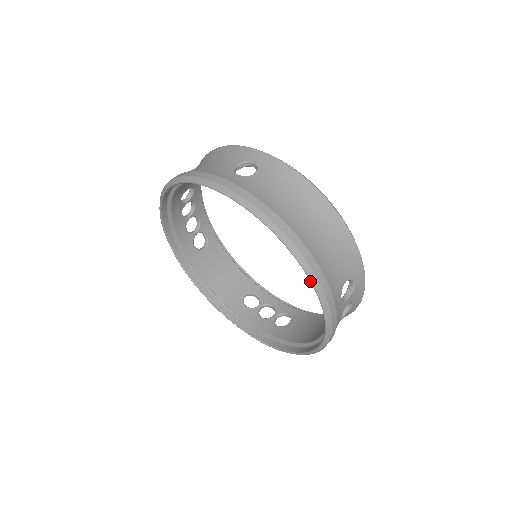
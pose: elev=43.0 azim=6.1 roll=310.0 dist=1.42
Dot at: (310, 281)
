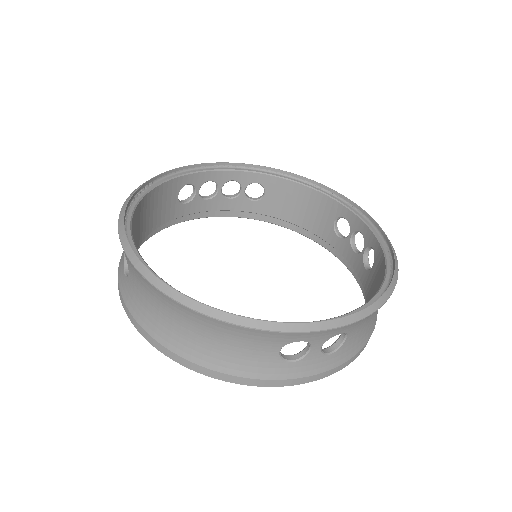
Dot at: occluded
